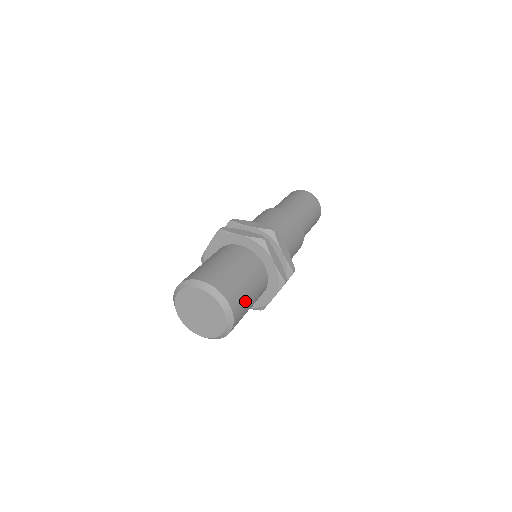
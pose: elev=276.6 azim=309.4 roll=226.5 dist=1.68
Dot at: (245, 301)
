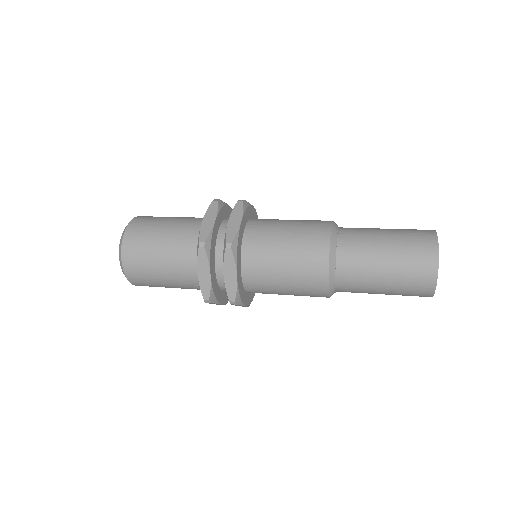
Dot at: occluded
